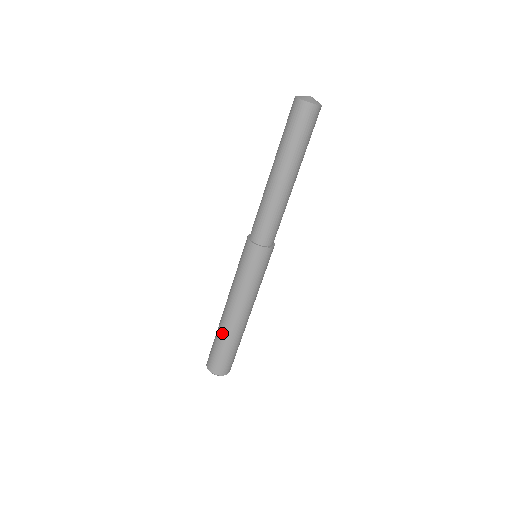
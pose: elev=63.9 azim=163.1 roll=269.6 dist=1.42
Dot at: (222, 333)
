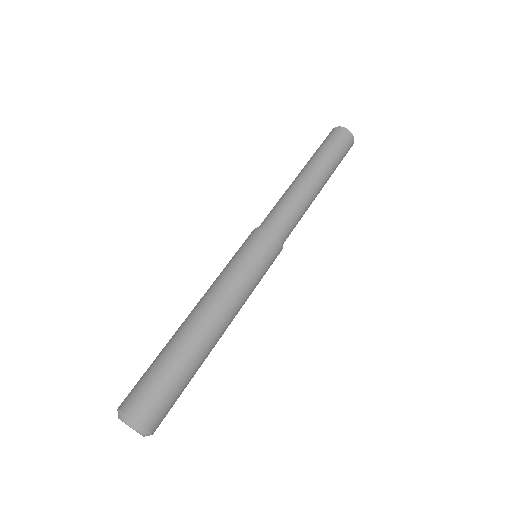
Dot at: (169, 341)
